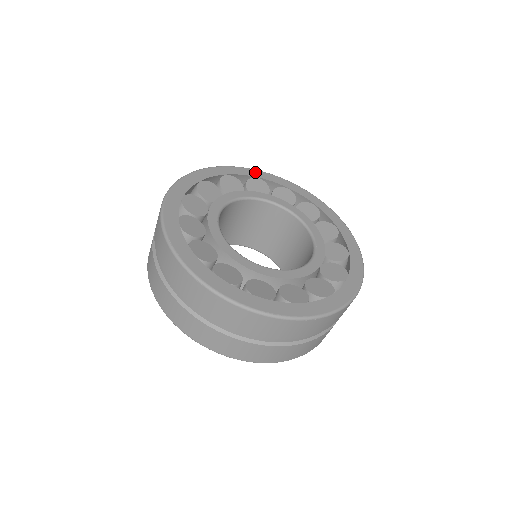
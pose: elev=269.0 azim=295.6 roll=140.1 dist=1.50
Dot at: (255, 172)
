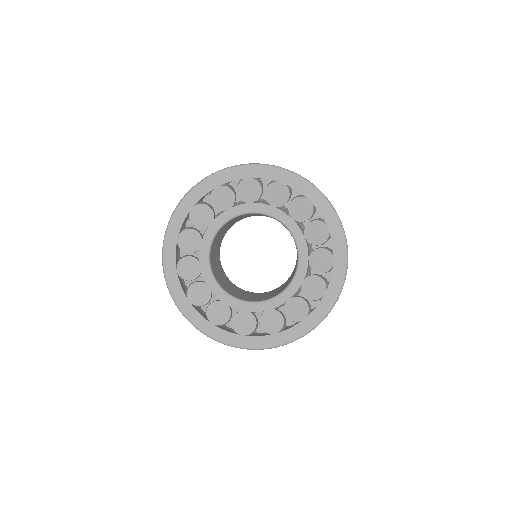
Dot at: (211, 181)
